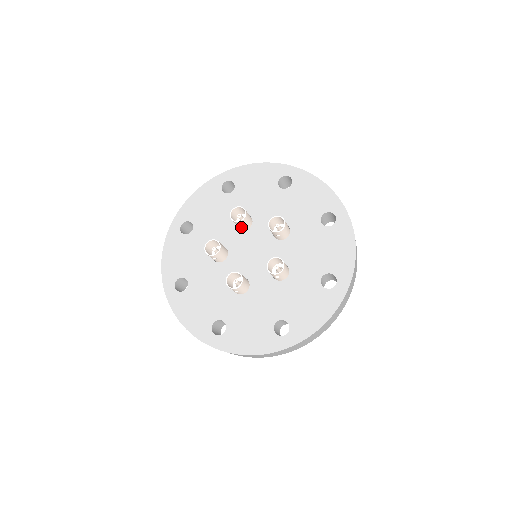
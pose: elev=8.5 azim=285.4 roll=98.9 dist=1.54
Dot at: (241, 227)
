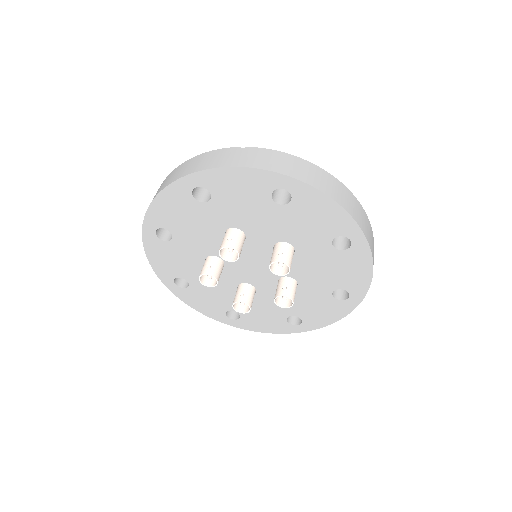
Dot at: occluded
